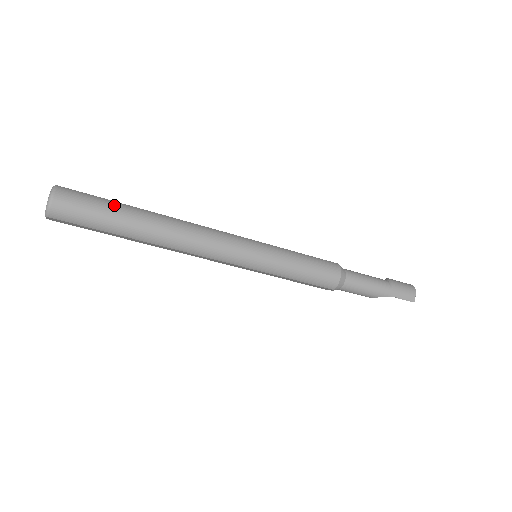
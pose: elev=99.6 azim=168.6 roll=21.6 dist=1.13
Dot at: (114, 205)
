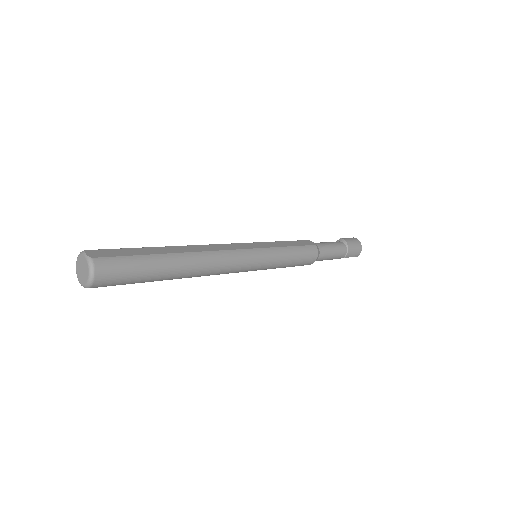
Dot at: (149, 263)
